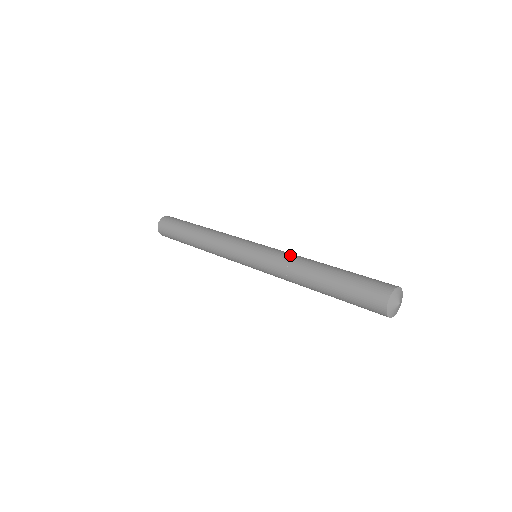
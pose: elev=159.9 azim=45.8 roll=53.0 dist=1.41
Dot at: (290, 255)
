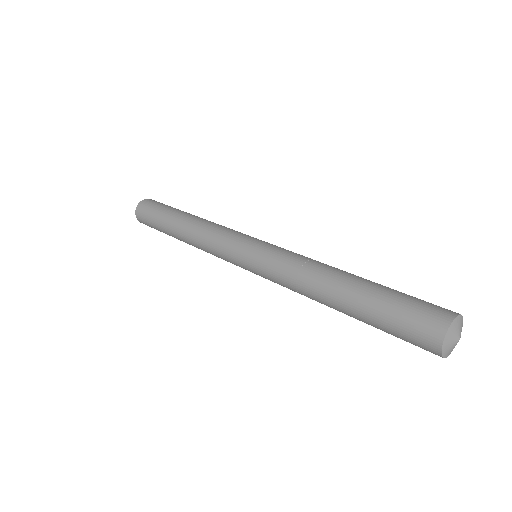
Dot at: (291, 274)
